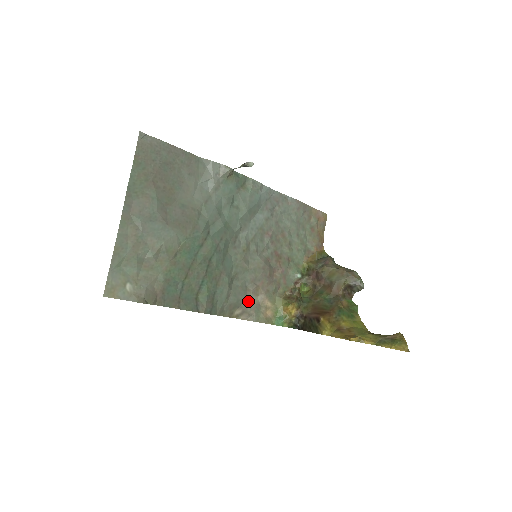
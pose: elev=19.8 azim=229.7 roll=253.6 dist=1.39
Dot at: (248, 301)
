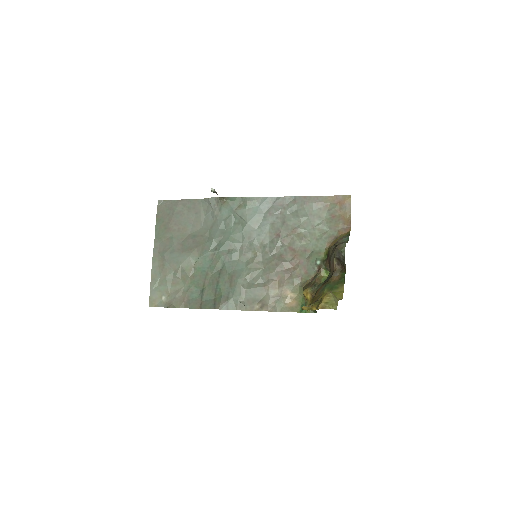
Dot at: (267, 295)
